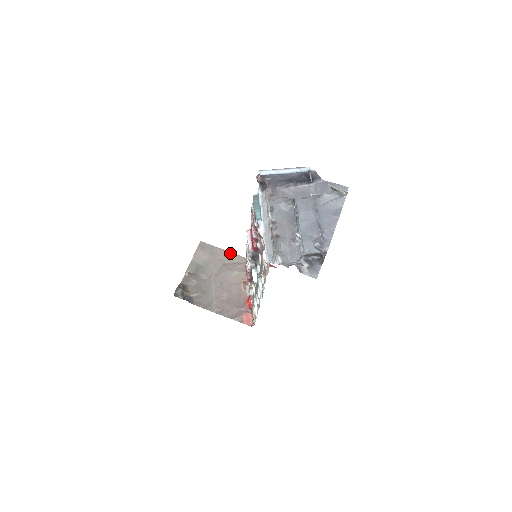
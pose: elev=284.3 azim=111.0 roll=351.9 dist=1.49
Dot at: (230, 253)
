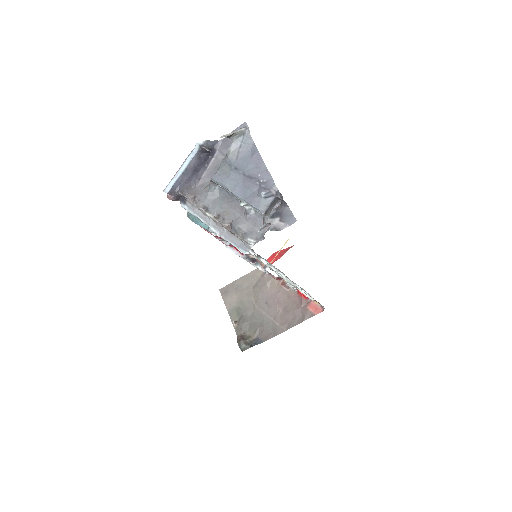
Dot at: (249, 274)
